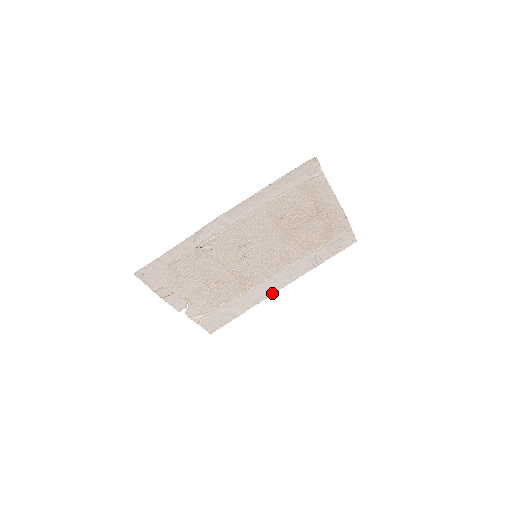
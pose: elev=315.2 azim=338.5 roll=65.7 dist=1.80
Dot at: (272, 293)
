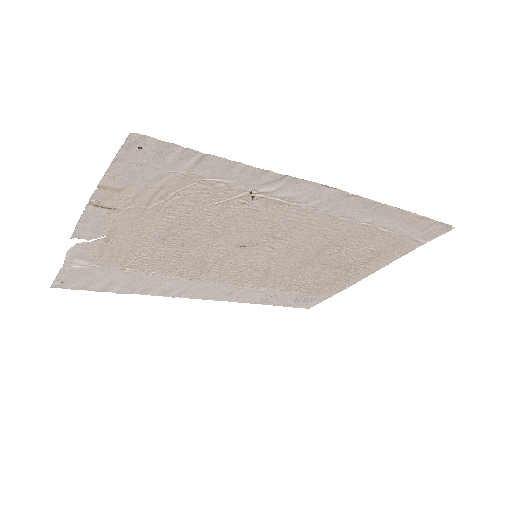
Dot at: (187, 296)
